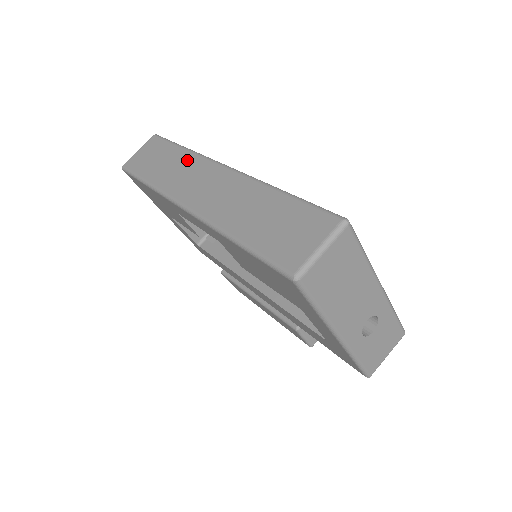
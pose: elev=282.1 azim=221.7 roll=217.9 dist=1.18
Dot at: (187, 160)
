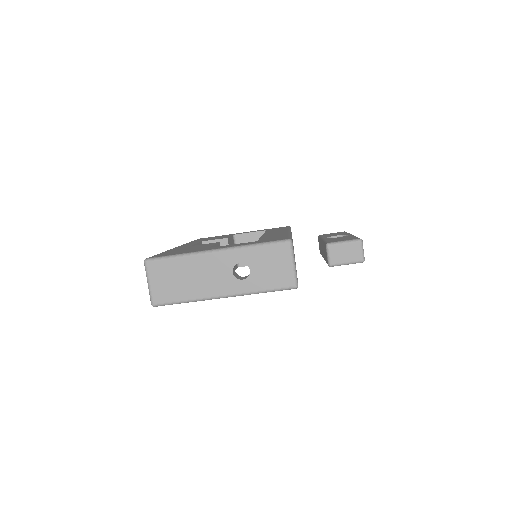
Dot at: occluded
